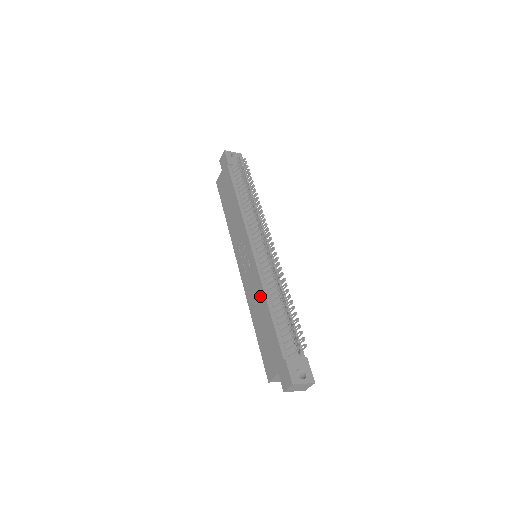
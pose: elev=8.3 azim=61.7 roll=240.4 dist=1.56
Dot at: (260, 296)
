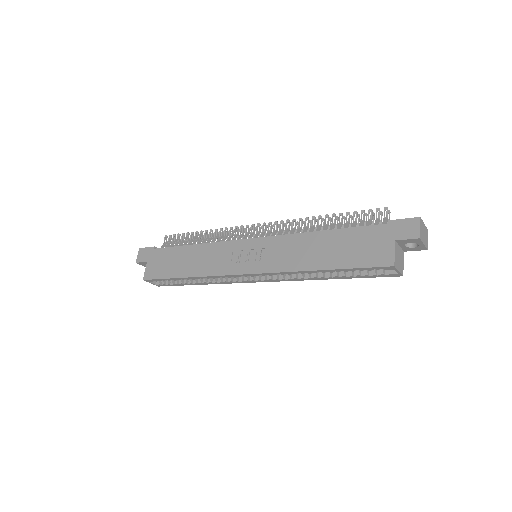
Dot at: (303, 241)
